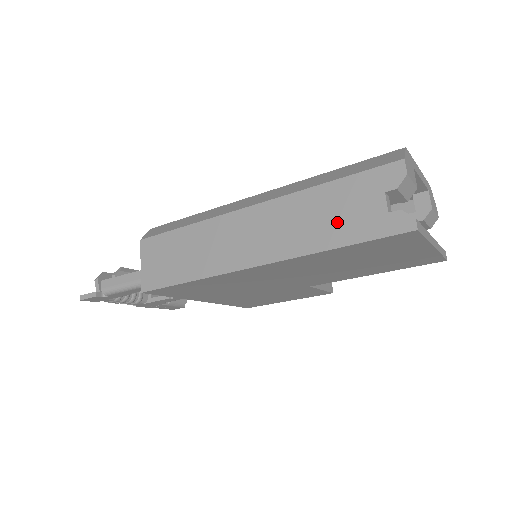
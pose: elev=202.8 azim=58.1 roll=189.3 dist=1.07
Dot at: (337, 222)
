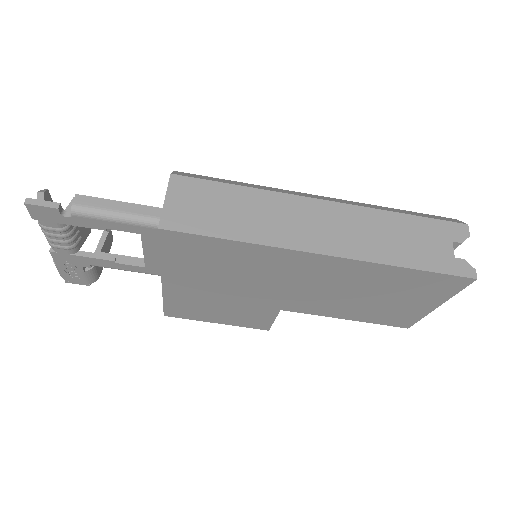
Dot at: (411, 247)
